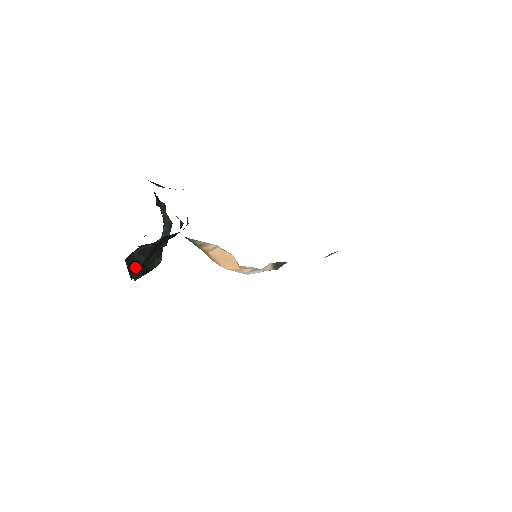
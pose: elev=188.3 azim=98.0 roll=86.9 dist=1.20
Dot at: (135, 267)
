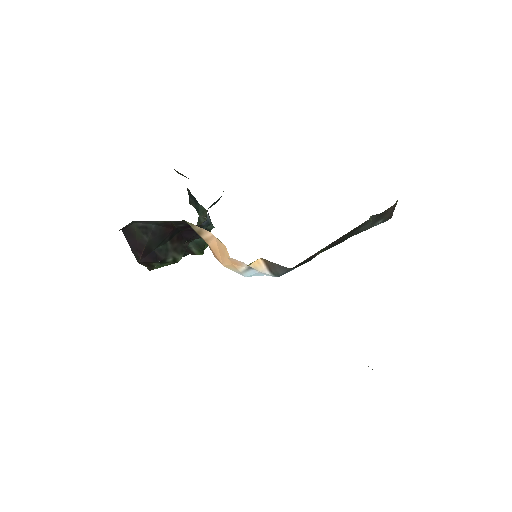
Dot at: (139, 247)
